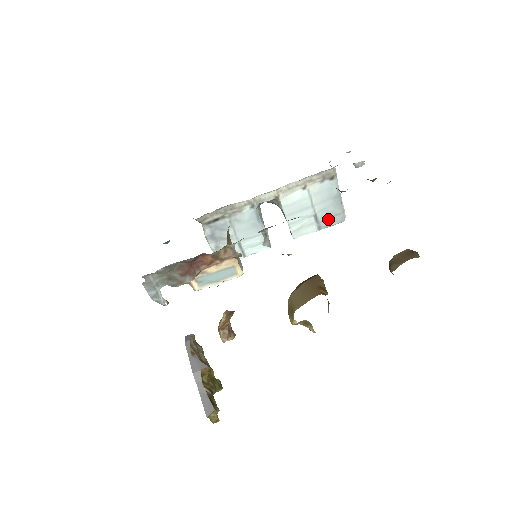
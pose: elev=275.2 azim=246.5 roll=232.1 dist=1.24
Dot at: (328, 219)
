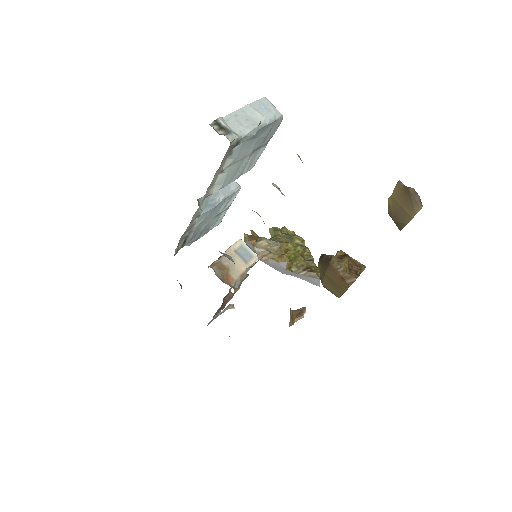
Dot at: (267, 136)
